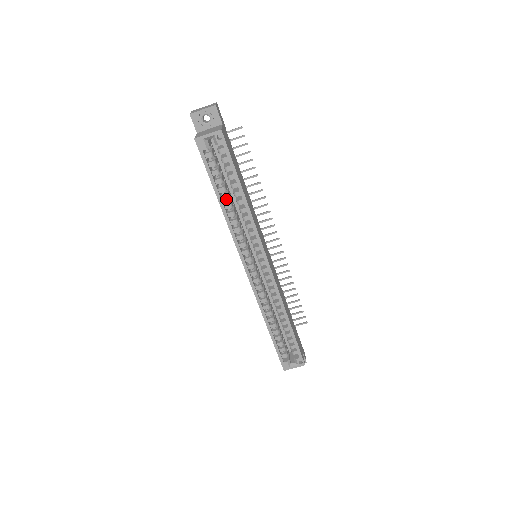
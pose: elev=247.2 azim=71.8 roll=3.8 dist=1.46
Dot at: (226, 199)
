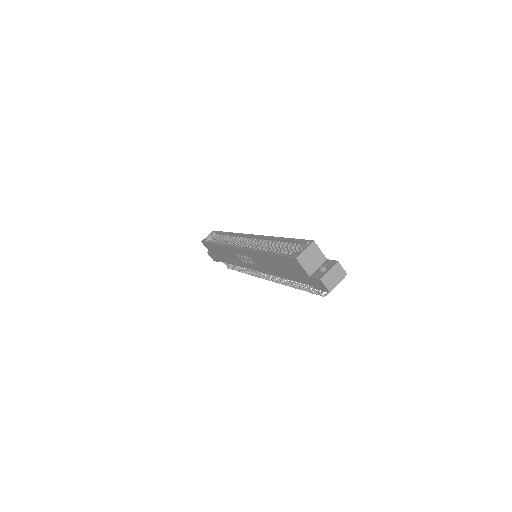
Dot at: (221, 242)
